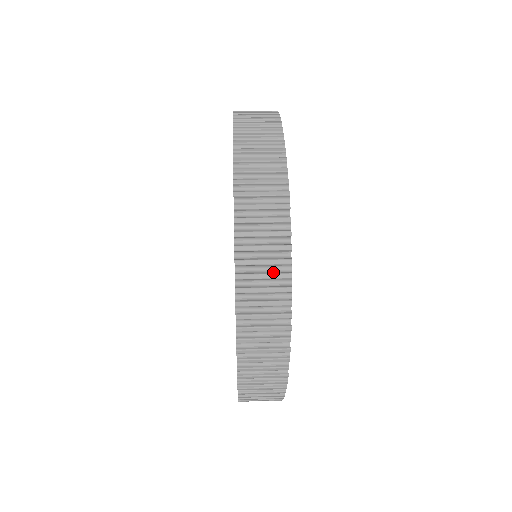
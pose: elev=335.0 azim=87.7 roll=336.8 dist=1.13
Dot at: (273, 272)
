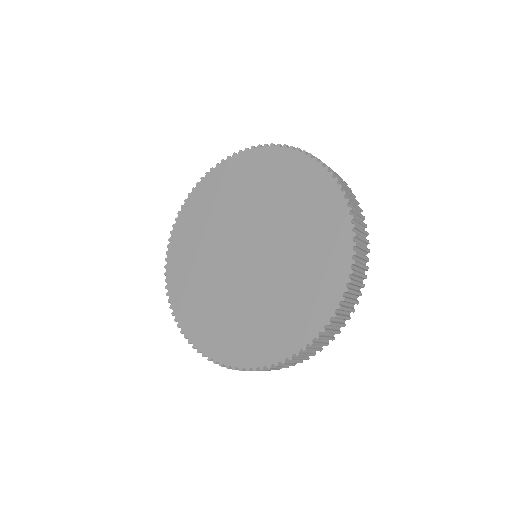
Dot at: occluded
